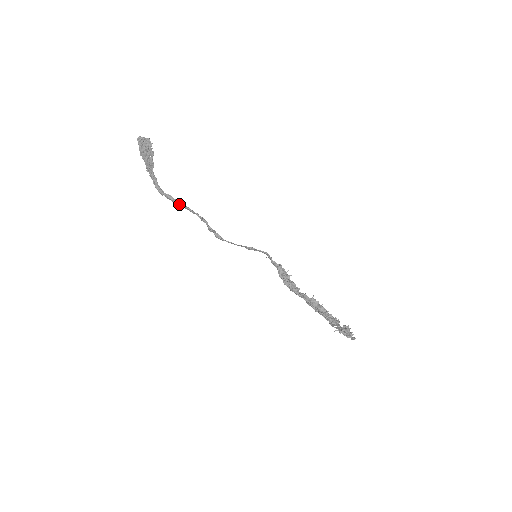
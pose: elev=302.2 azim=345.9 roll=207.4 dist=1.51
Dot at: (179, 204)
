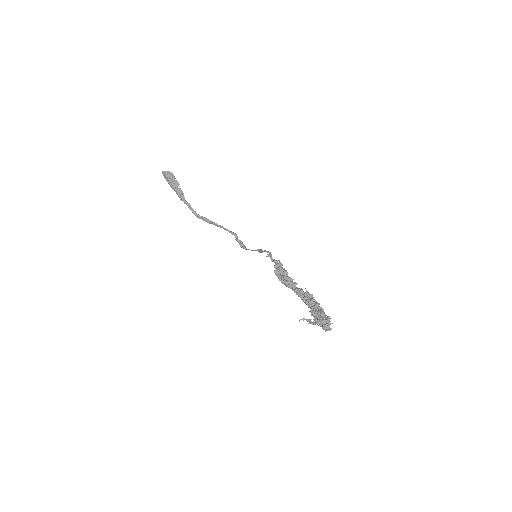
Dot at: (212, 223)
